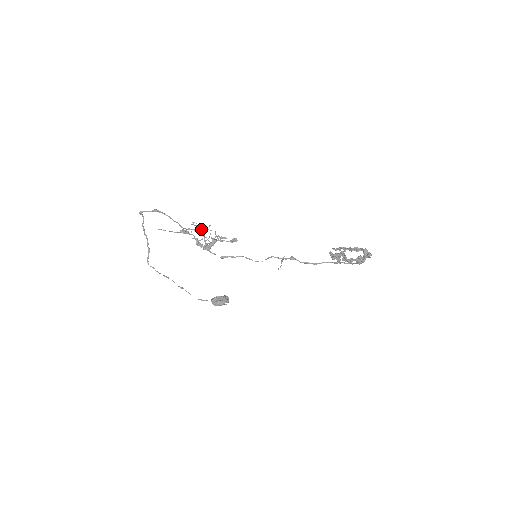
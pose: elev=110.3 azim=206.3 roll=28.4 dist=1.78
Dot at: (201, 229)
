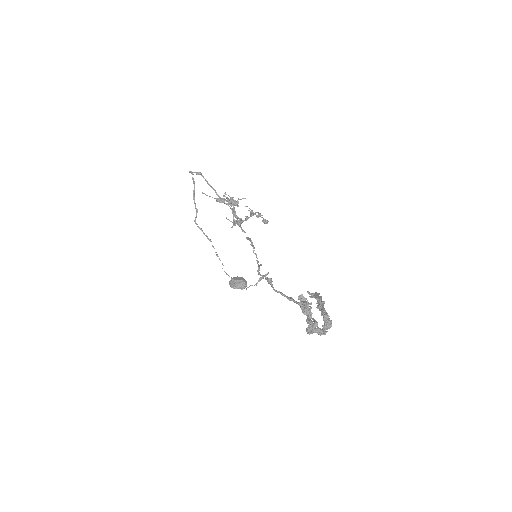
Dot at: (229, 203)
